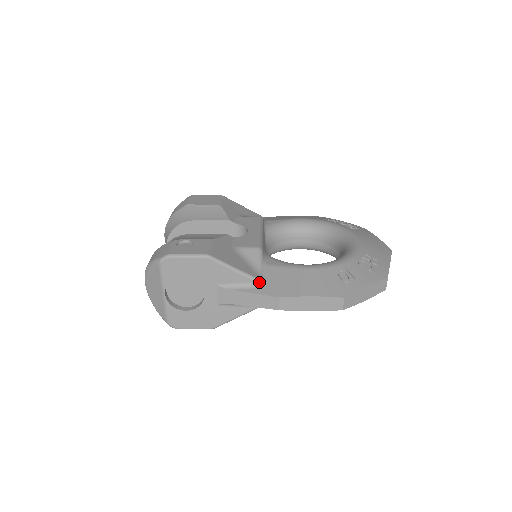
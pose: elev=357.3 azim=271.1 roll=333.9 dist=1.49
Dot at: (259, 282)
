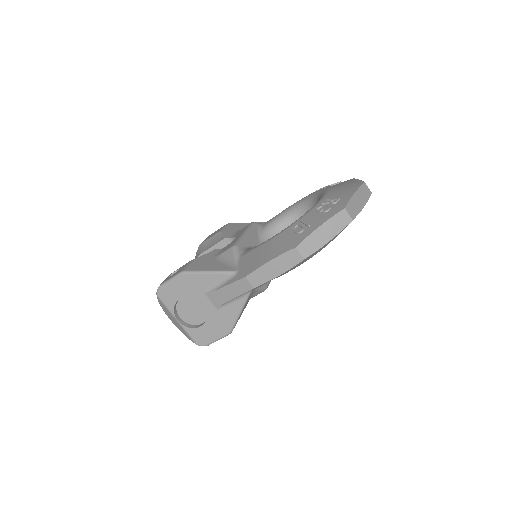
Dot at: (231, 273)
